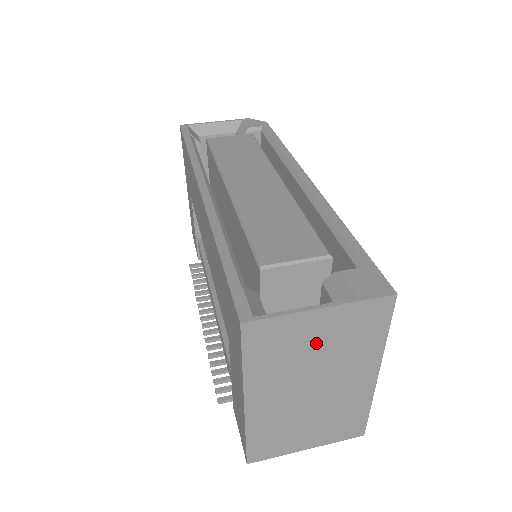
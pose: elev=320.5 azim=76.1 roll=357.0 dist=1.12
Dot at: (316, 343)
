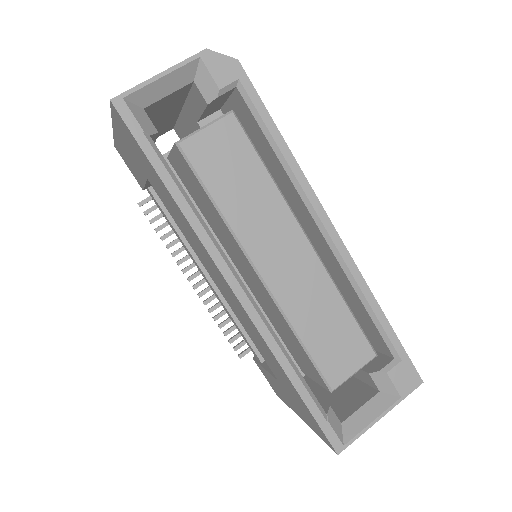
Dot at: occluded
